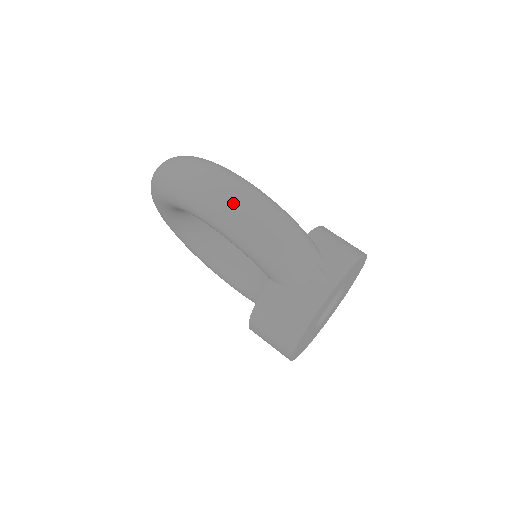
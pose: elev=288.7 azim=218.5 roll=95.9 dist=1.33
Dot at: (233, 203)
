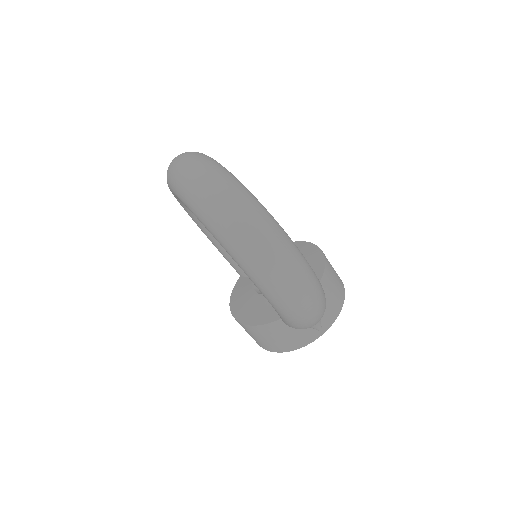
Dot at: (296, 298)
